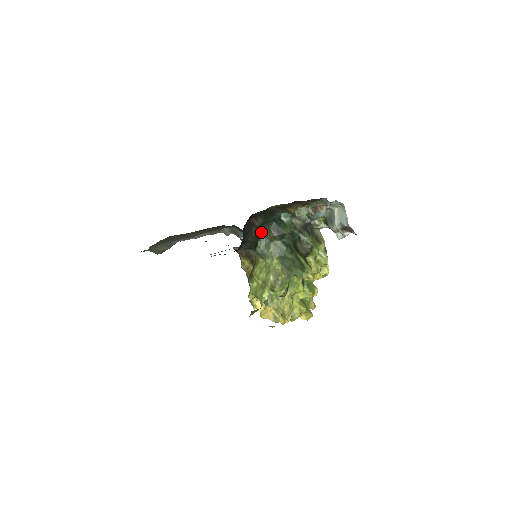
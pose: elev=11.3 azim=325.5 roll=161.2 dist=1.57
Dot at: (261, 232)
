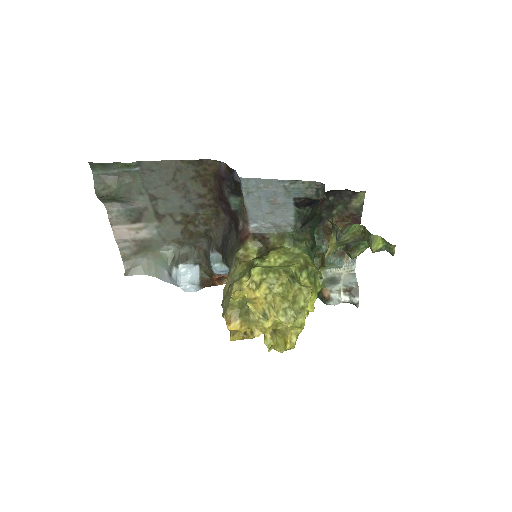
Dot at: occluded
